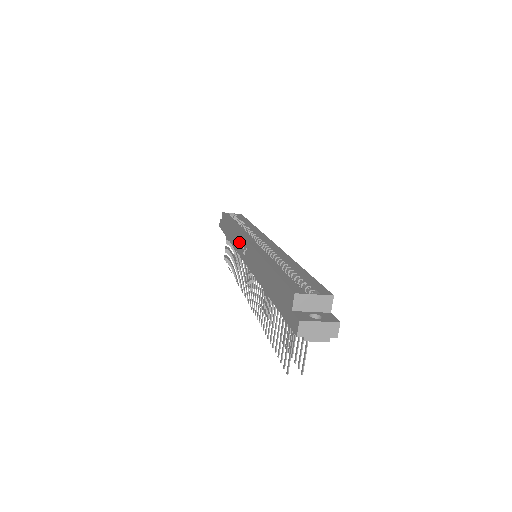
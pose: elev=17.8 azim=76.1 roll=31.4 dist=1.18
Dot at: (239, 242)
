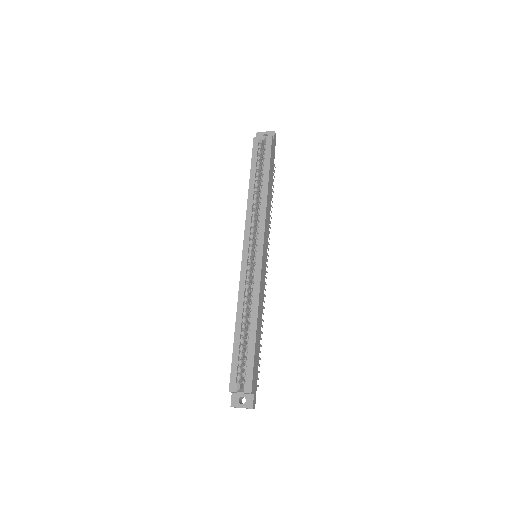
Dot at: occluded
